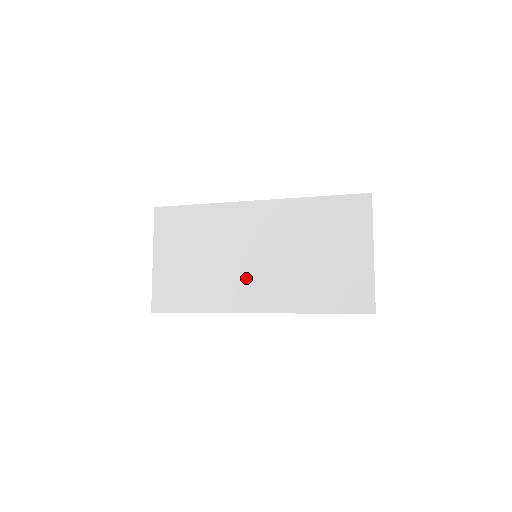
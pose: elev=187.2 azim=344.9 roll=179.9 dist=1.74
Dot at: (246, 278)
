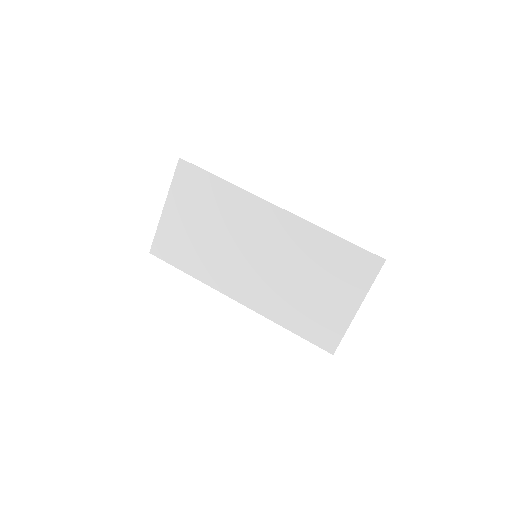
Dot at: (240, 270)
